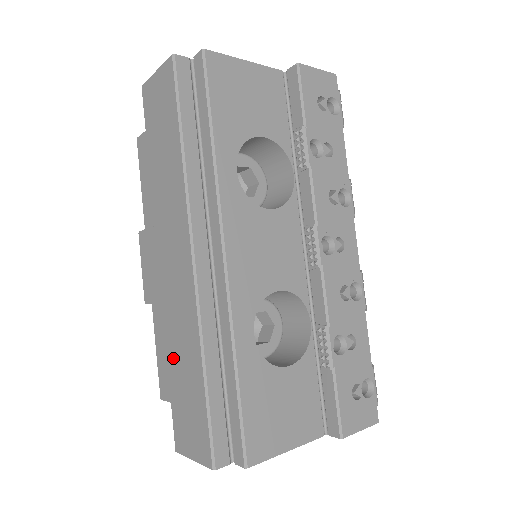
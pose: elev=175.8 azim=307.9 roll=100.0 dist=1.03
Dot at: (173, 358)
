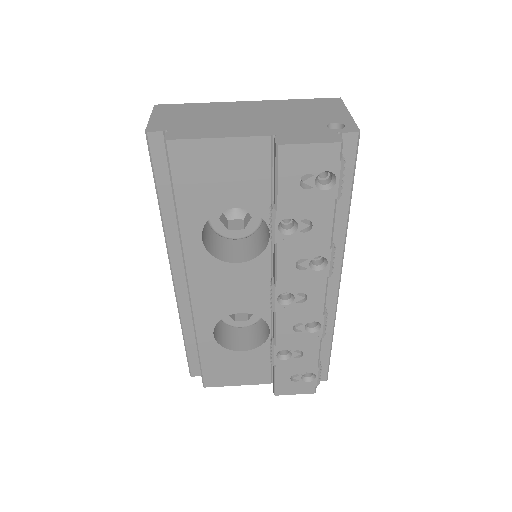
Dot at: occluded
